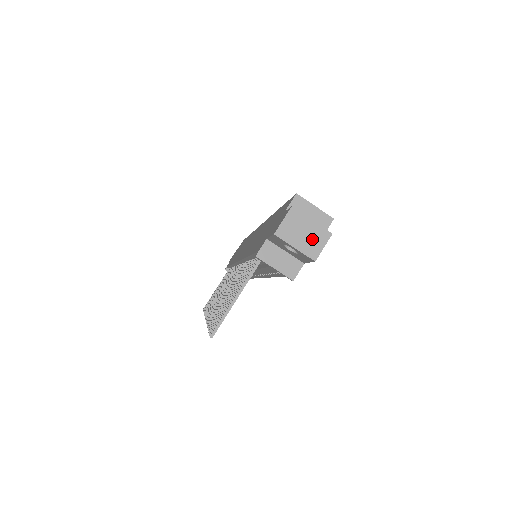
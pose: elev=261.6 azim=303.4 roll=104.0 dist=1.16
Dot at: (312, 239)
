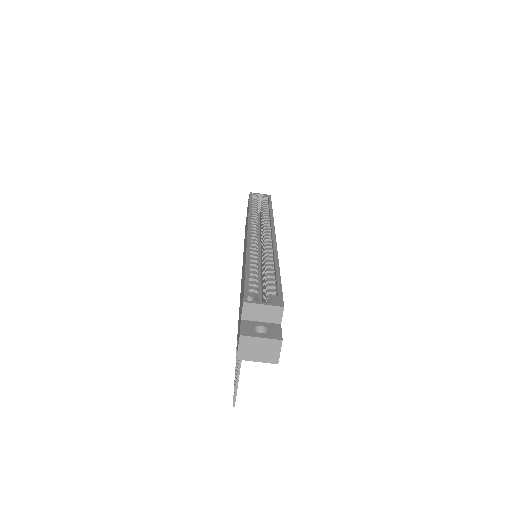
Dot at: (268, 351)
